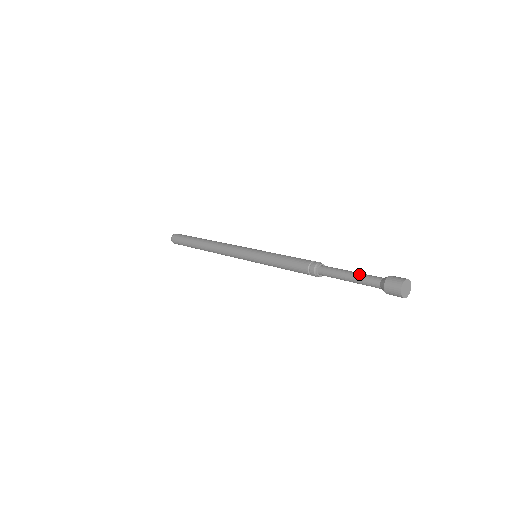
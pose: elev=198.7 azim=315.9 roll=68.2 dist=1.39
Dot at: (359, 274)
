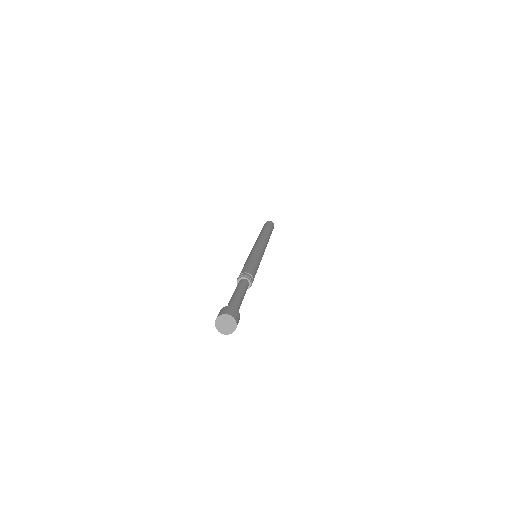
Dot at: occluded
